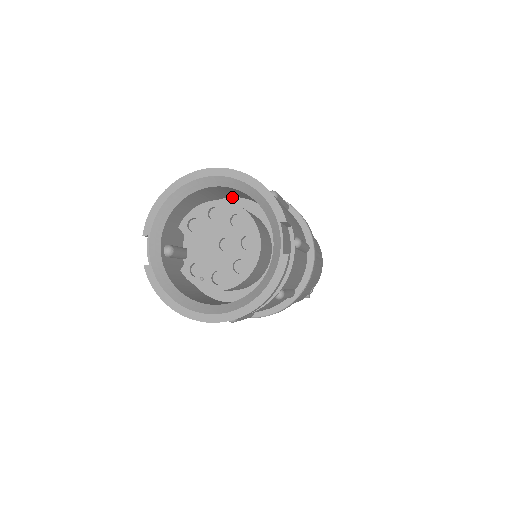
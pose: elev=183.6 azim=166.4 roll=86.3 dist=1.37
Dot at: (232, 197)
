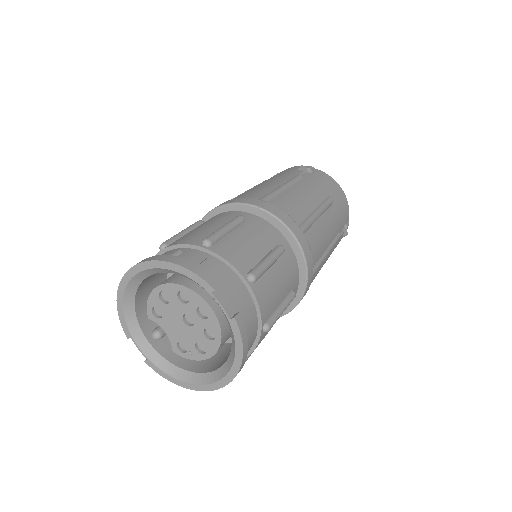
Dot at: occluded
